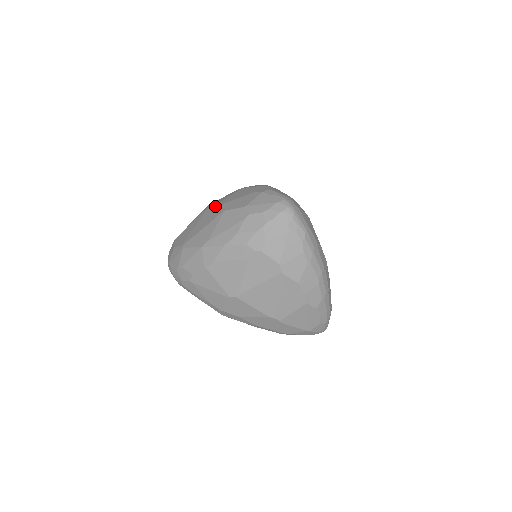
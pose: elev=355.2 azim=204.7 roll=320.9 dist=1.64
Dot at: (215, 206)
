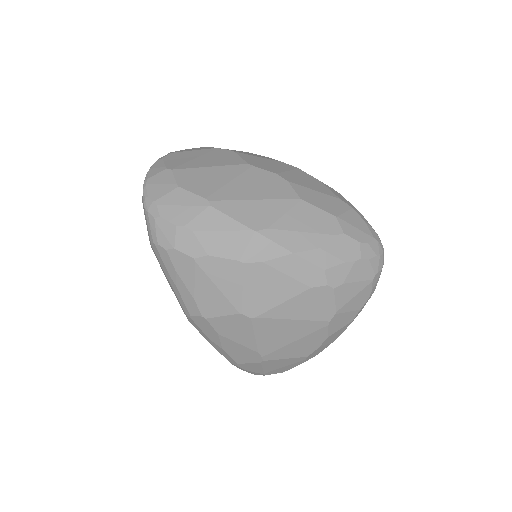
Dot at: (273, 175)
